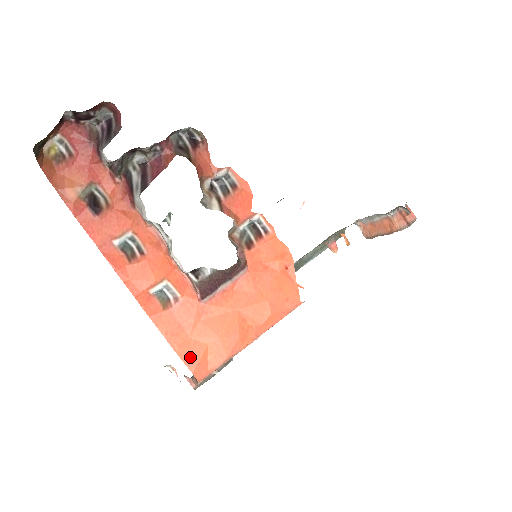
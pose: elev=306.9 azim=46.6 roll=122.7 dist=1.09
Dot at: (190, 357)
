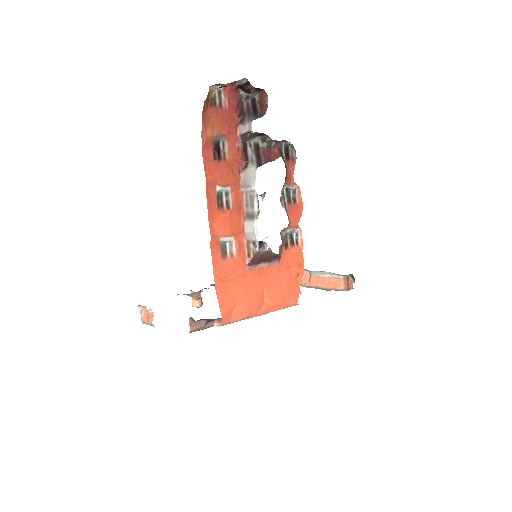
Dot at: (224, 303)
